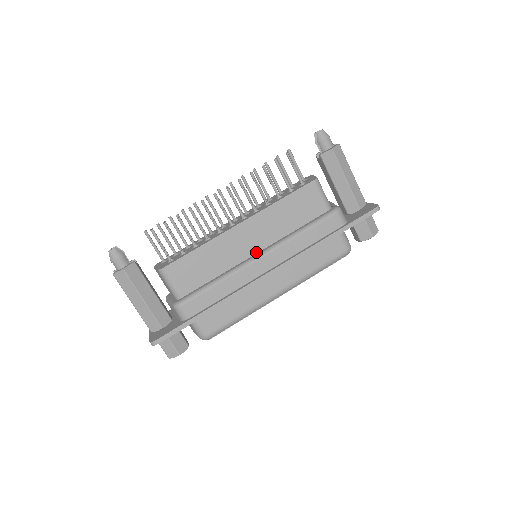
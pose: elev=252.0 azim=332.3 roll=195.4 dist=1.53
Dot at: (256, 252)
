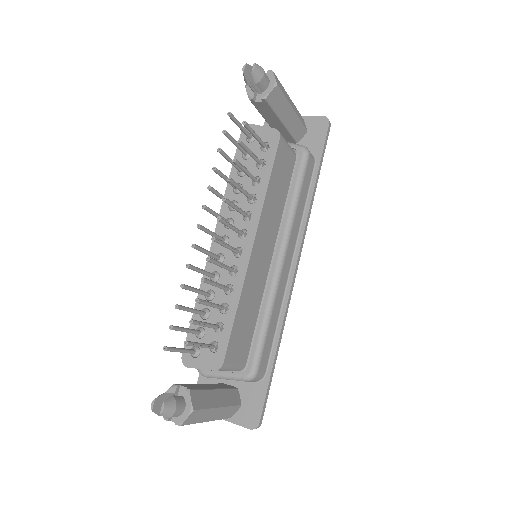
Dot at: (271, 257)
